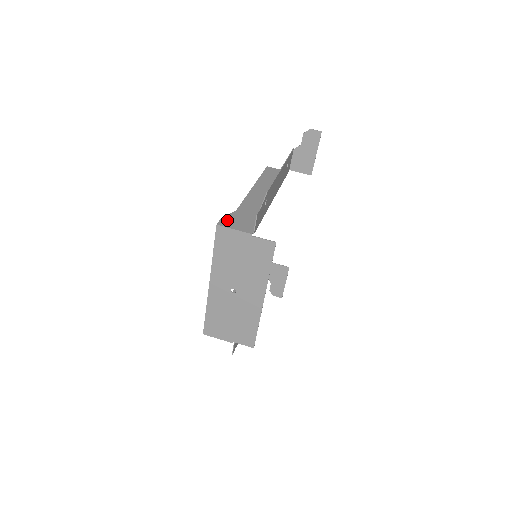
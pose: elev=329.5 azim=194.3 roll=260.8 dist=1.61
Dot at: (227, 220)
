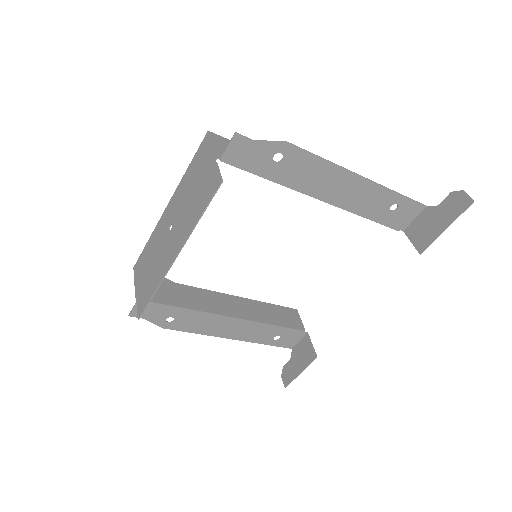
Dot at: (226, 142)
